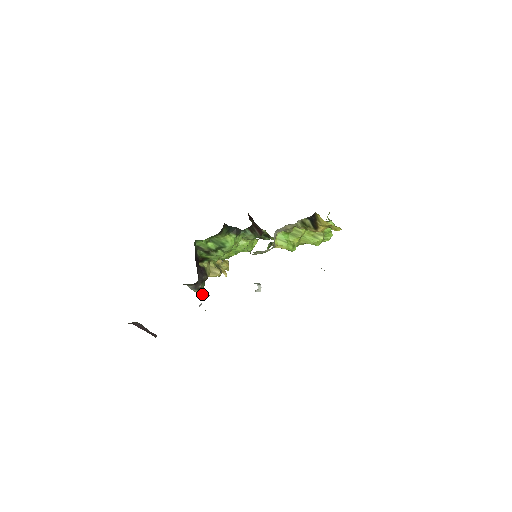
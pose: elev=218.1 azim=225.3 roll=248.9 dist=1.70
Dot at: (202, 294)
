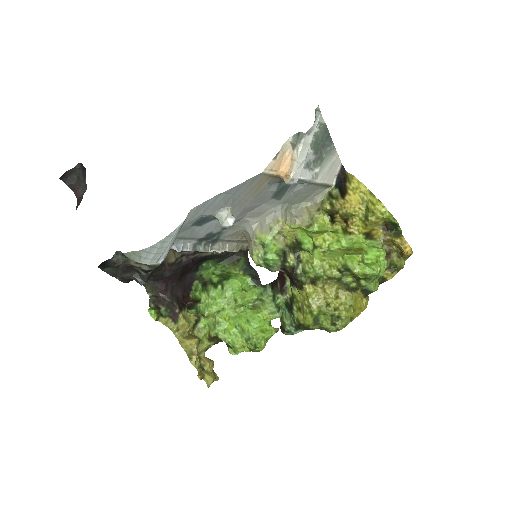
Dot at: (154, 309)
